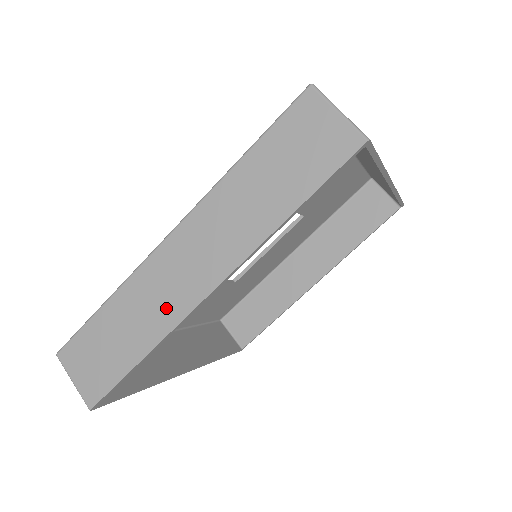
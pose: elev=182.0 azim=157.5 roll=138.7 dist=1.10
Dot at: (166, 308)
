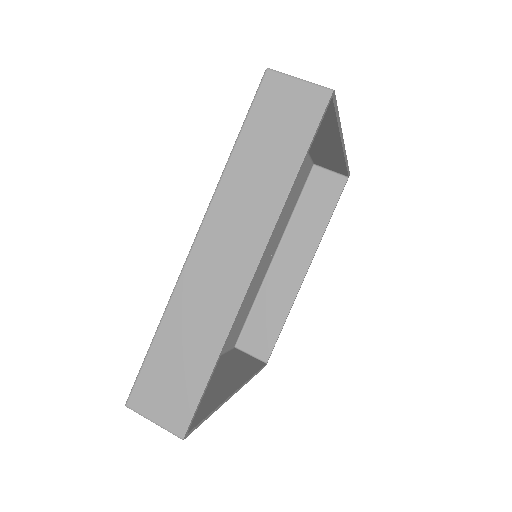
Dot at: (219, 305)
